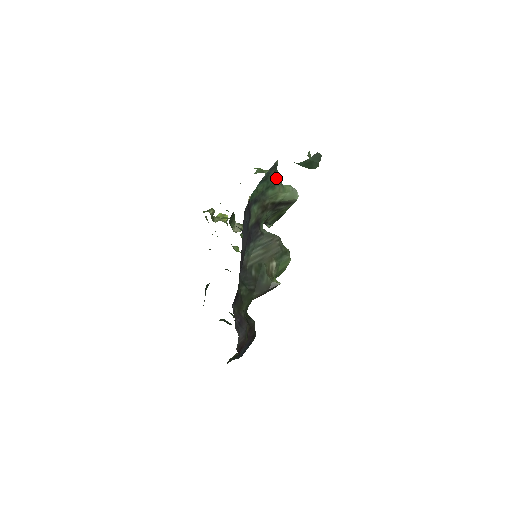
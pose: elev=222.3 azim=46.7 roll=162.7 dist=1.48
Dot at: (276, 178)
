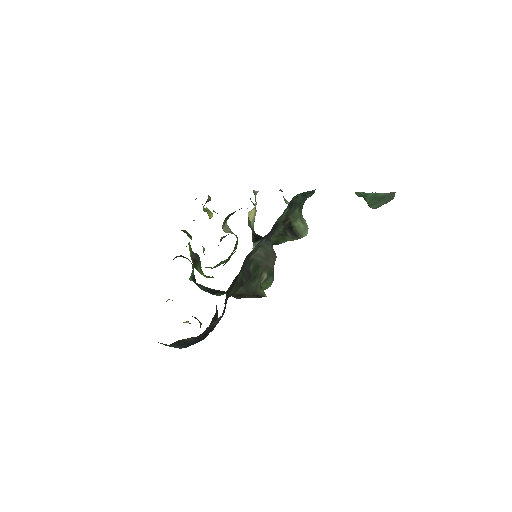
Dot at: occluded
